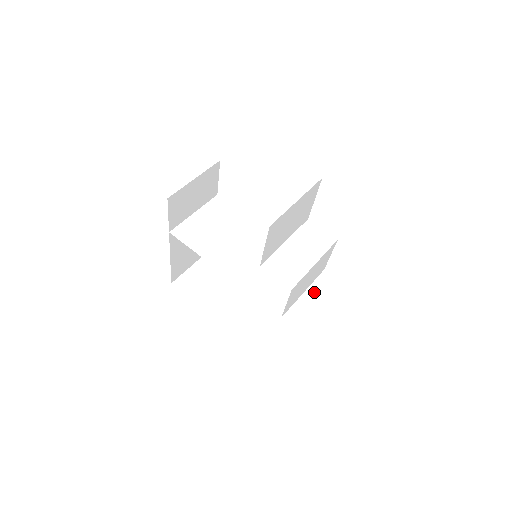
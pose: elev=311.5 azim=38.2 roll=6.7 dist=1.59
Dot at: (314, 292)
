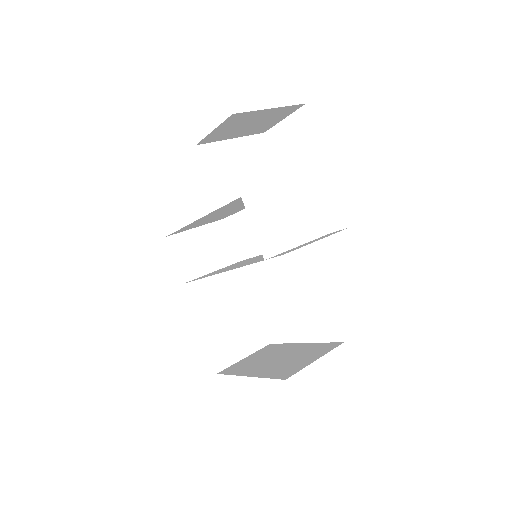
Dot at: (311, 241)
